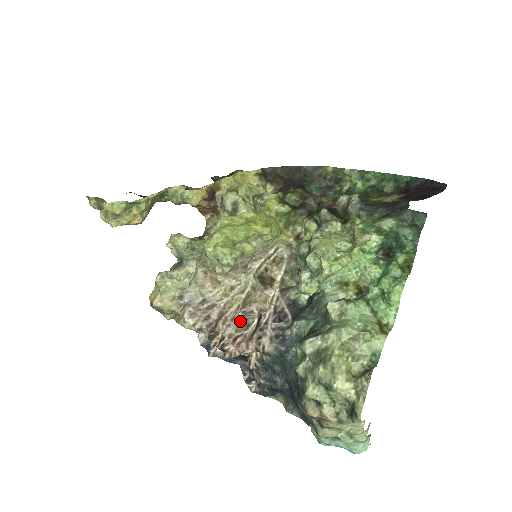
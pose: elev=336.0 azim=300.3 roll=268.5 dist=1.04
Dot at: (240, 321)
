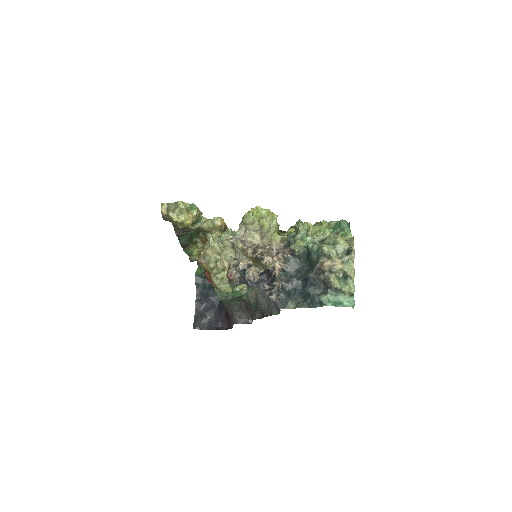
Dot at: (269, 249)
